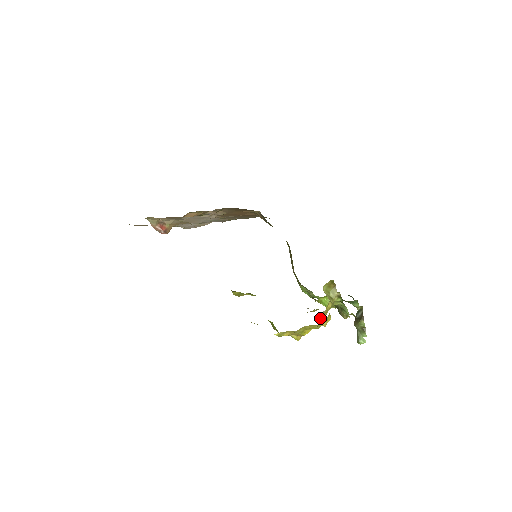
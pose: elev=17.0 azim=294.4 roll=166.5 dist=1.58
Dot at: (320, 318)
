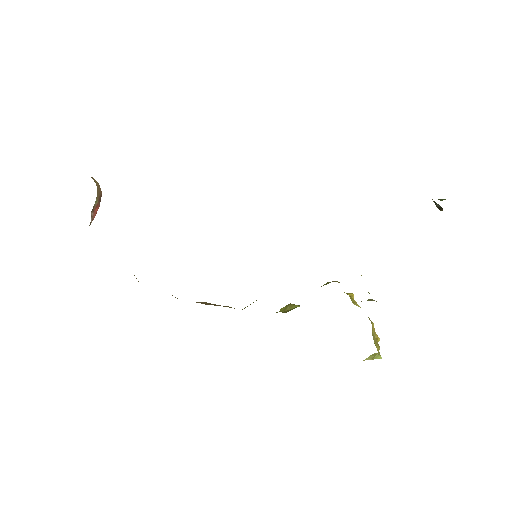
Dot at: occluded
